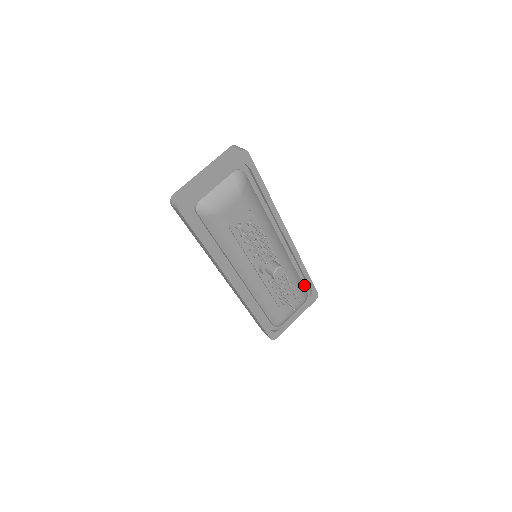
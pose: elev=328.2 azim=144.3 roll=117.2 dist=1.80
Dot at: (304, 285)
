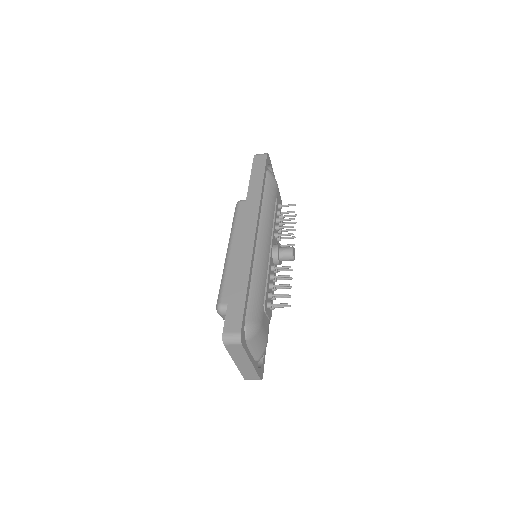
Dot at: occluded
